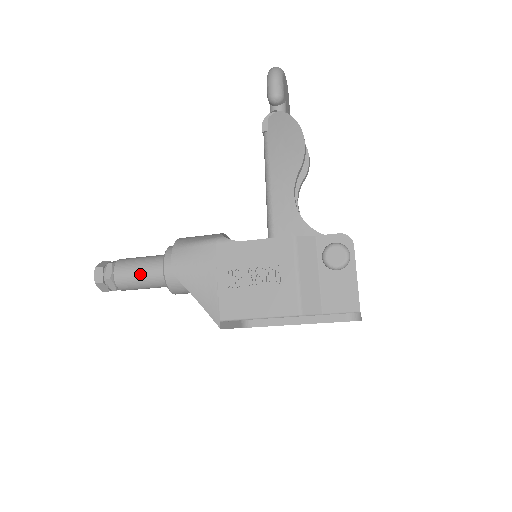
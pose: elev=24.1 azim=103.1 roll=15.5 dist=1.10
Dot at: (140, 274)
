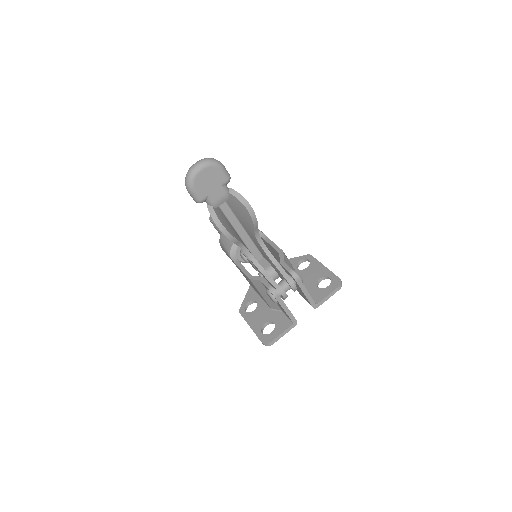
Dot at: occluded
